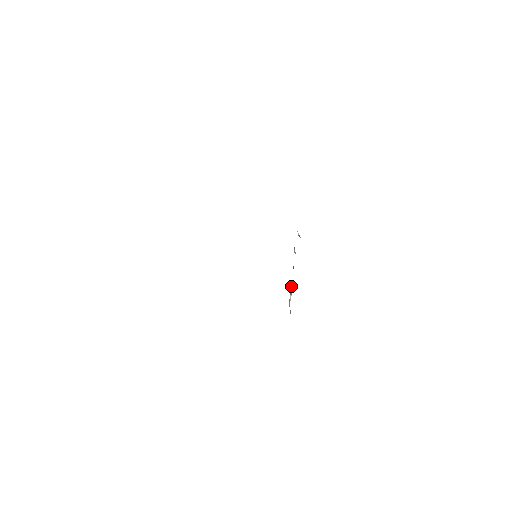
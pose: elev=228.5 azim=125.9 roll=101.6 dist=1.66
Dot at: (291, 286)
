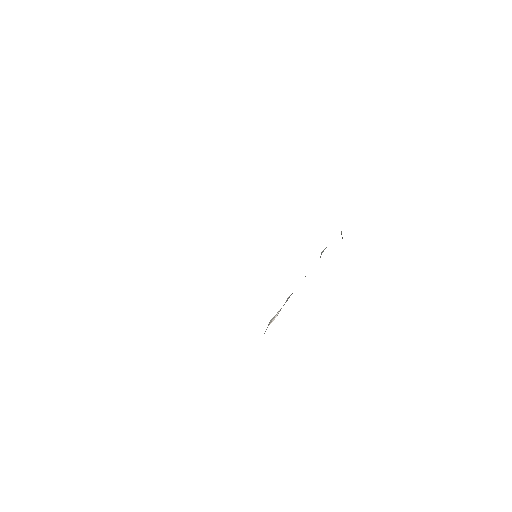
Dot at: (283, 305)
